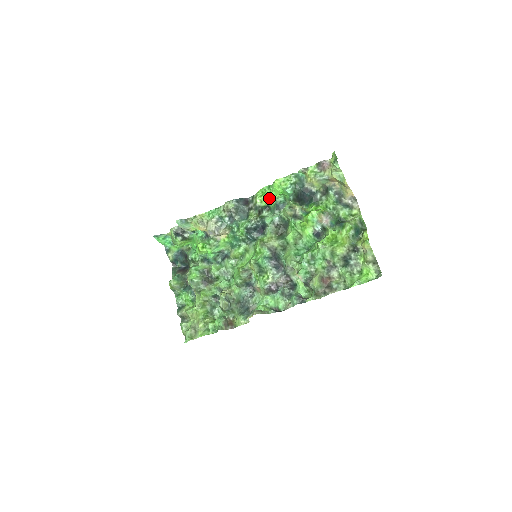
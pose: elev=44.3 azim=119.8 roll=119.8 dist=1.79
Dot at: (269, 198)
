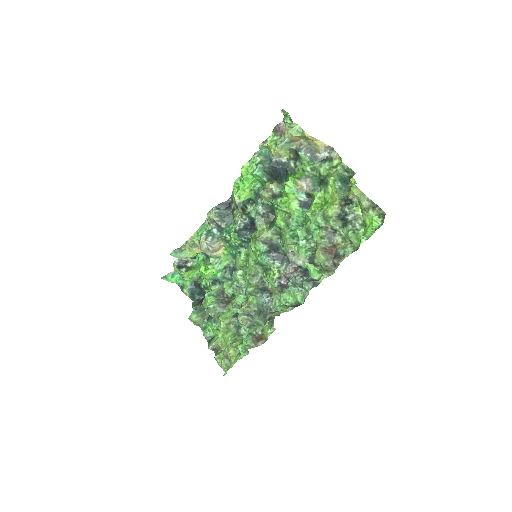
Dot at: (245, 190)
